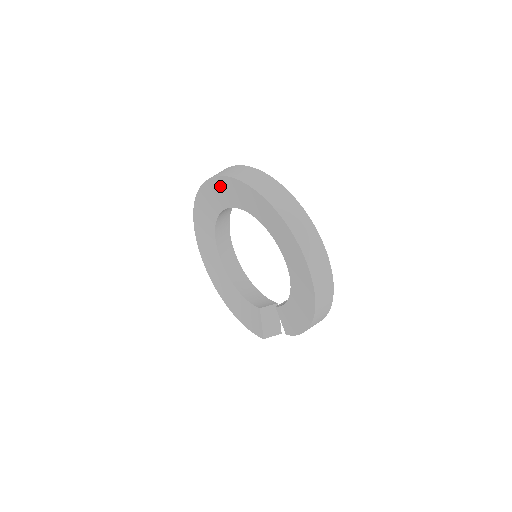
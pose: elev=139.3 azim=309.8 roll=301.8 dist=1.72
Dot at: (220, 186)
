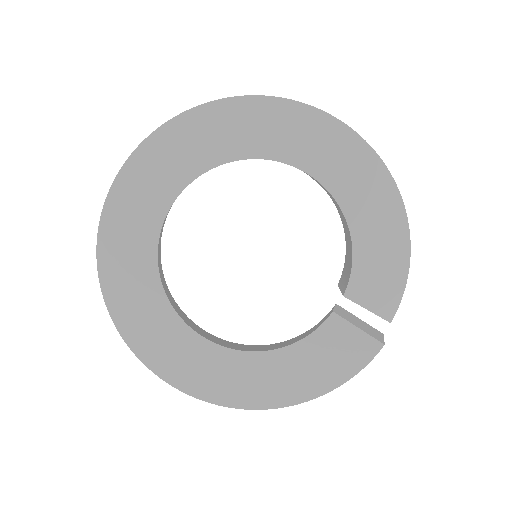
Dot at: (134, 184)
